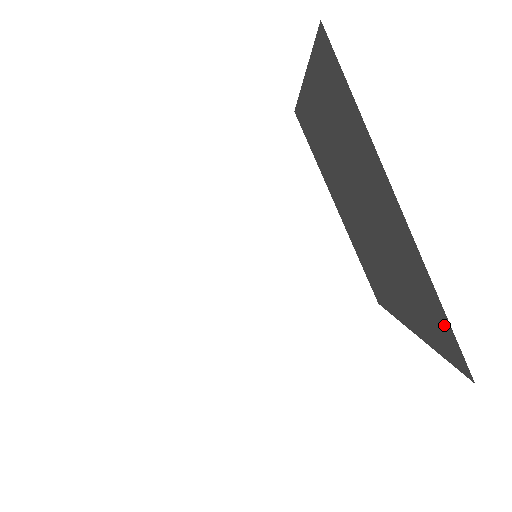
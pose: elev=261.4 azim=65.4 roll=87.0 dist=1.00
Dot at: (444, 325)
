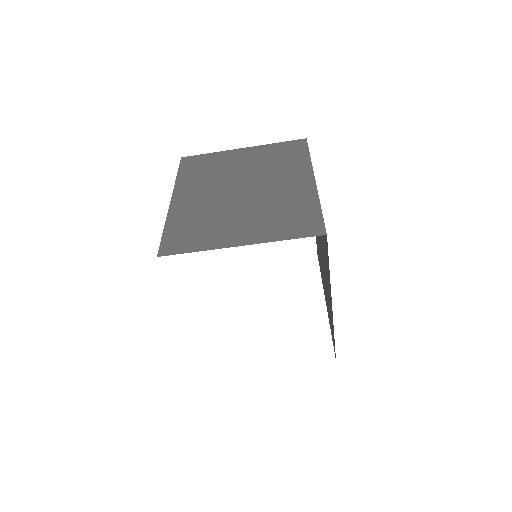
Dot at: occluded
